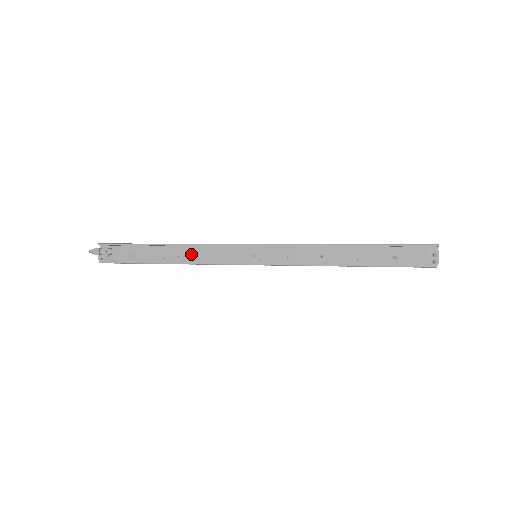
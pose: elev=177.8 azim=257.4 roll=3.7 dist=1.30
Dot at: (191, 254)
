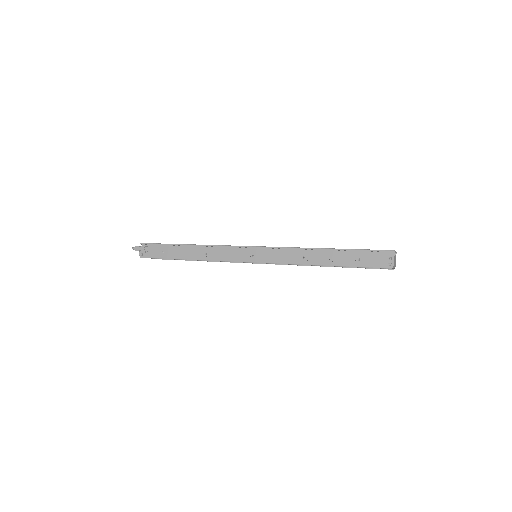
Dot at: (206, 253)
